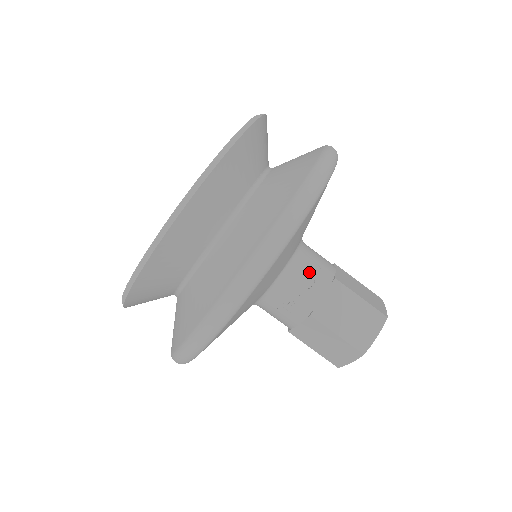
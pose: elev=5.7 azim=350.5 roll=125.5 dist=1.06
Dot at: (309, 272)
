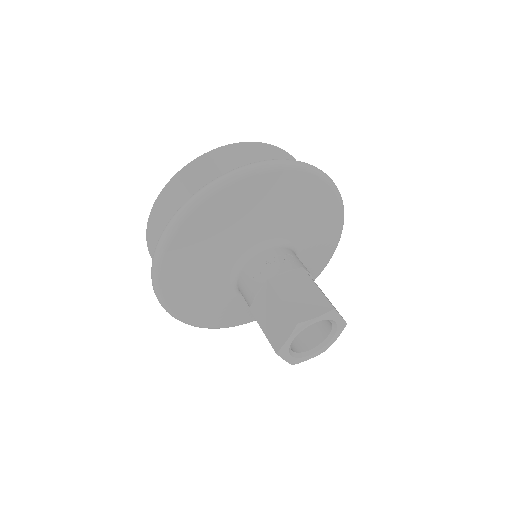
Dot at: (283, 255)
